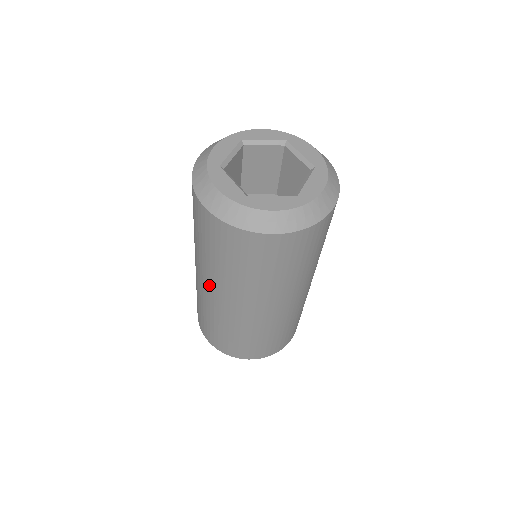
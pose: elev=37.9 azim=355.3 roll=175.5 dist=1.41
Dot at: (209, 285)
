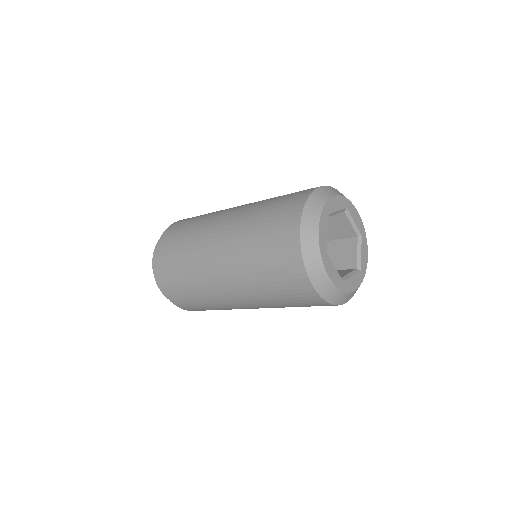
Dot at: (242, 300)
